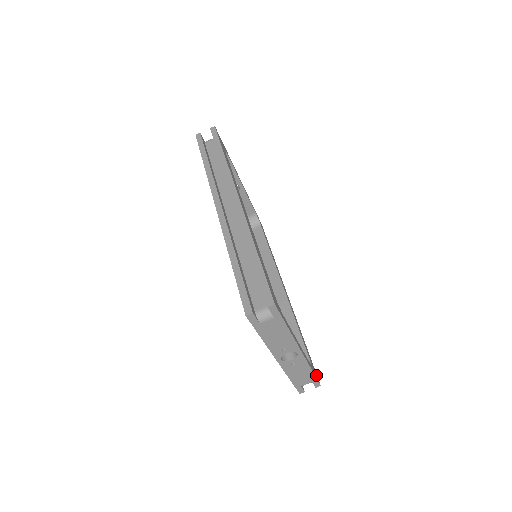
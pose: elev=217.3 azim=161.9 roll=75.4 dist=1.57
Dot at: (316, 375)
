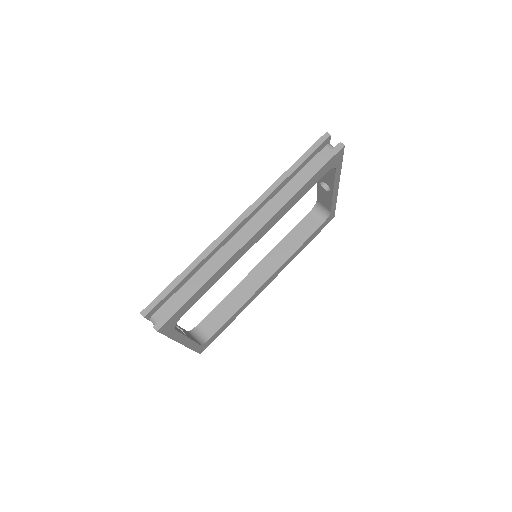
Dot at: (203, 348)
